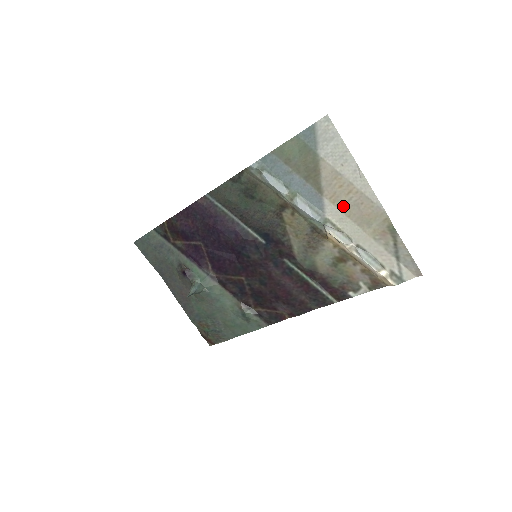
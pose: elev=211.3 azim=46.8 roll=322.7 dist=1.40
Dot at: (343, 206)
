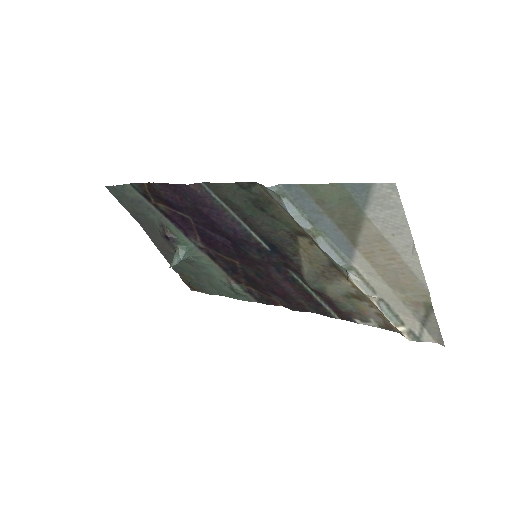
Dot at: (378, 265)
